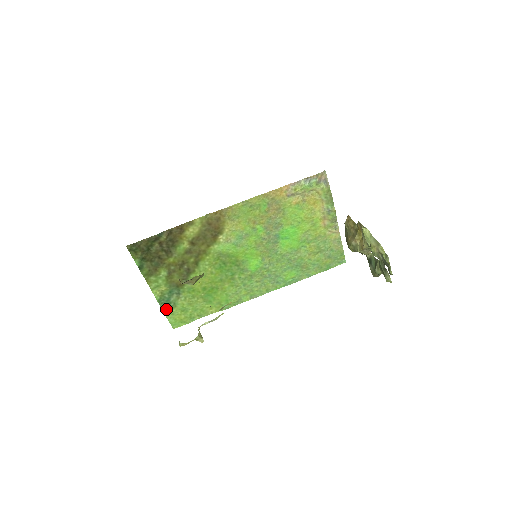
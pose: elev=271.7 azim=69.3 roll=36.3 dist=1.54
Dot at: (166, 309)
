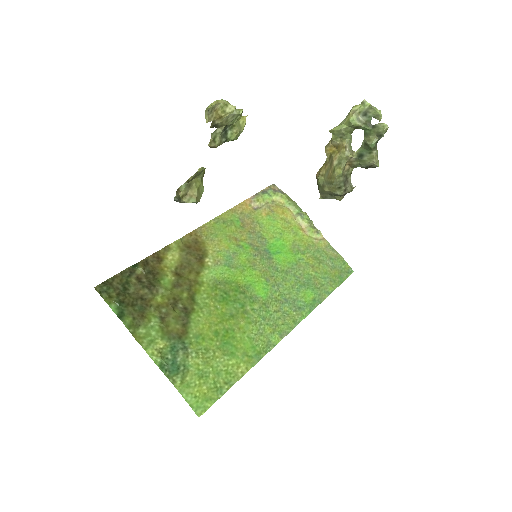
Dot at: (176, 379)
